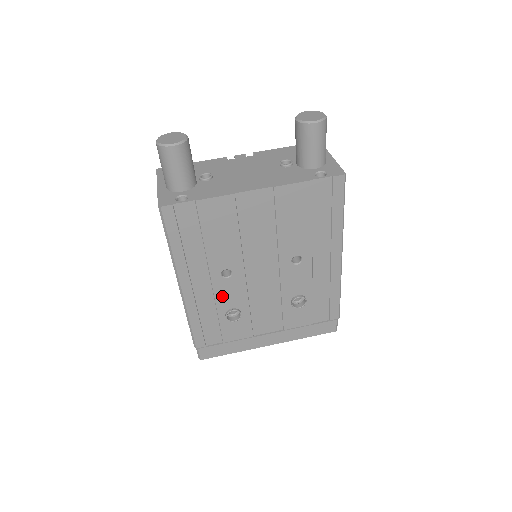
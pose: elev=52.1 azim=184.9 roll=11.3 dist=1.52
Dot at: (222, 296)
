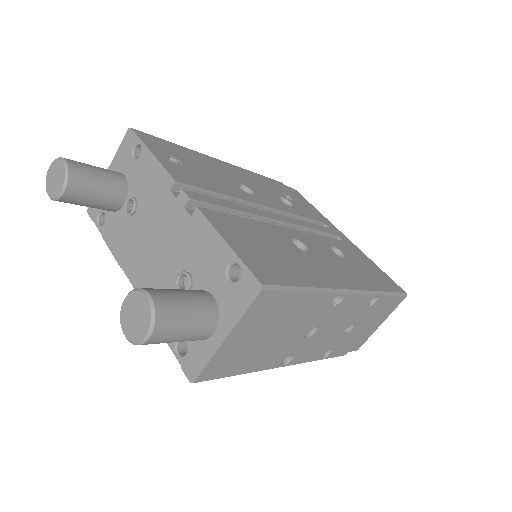
Dot at: occluded
